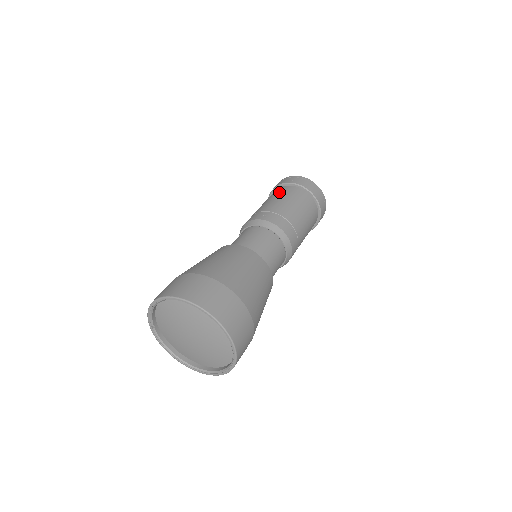
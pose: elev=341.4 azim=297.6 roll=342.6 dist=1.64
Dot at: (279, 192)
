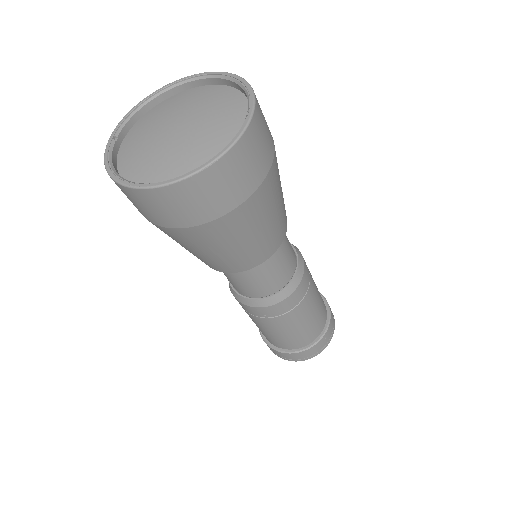
Dot at: occluded
